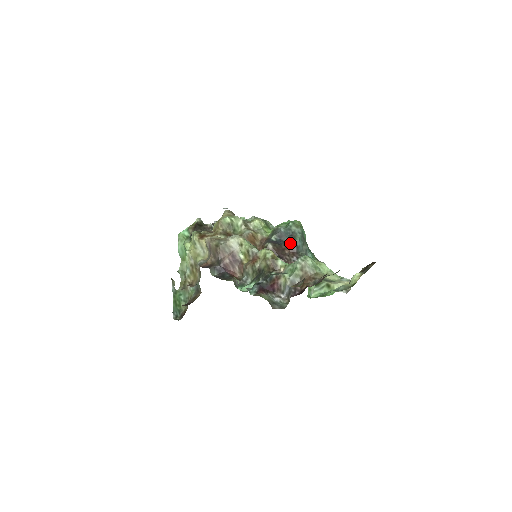
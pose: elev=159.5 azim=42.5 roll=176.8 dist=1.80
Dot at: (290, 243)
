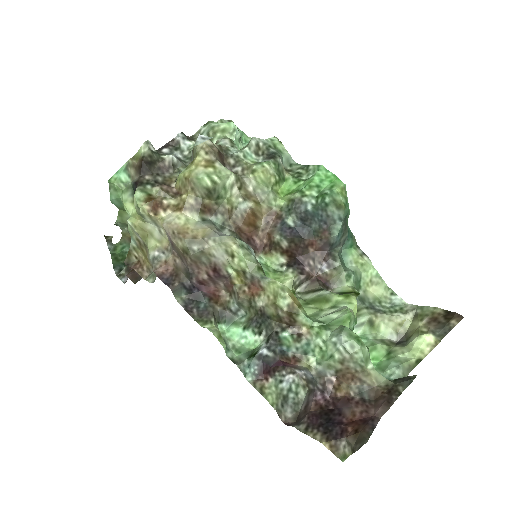
Dot at: (320, 237)
